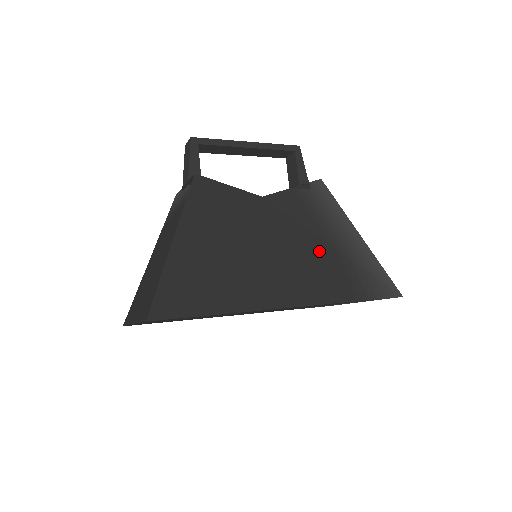
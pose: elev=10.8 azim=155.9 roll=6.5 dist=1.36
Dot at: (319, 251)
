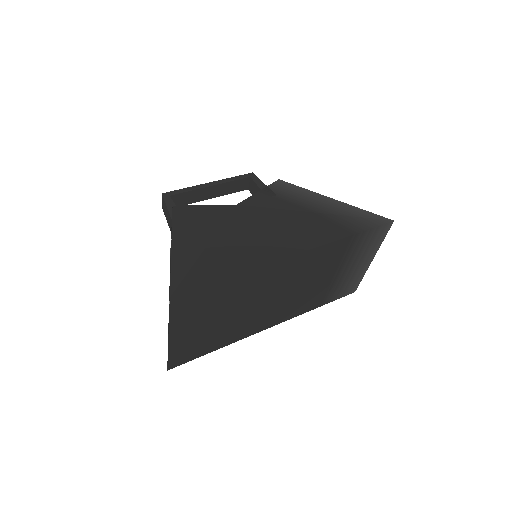
Dot at: (302, 218)
